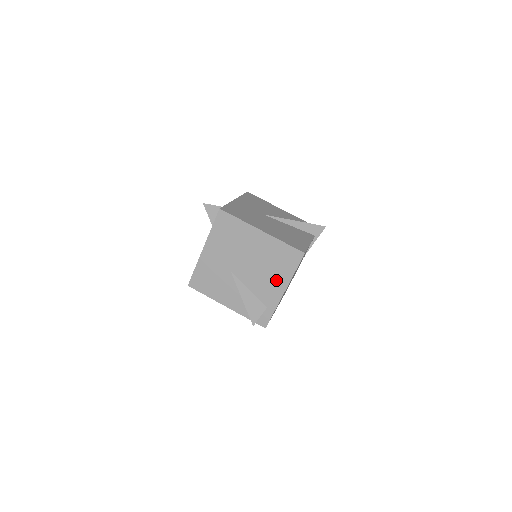
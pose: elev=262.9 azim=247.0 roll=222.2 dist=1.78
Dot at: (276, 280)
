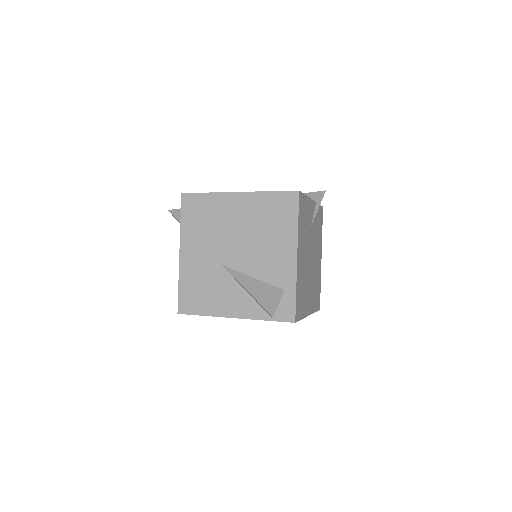
Dot at: (280, 245)
